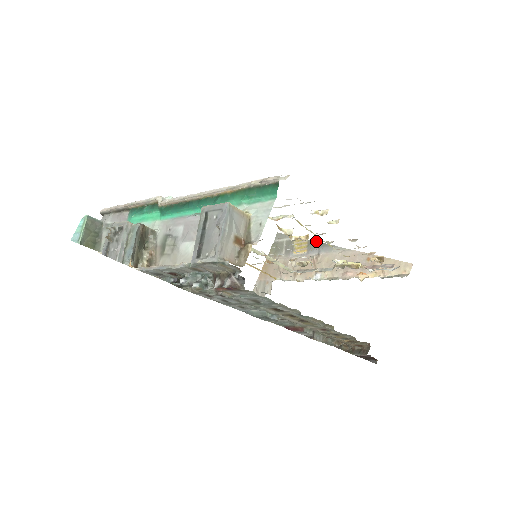
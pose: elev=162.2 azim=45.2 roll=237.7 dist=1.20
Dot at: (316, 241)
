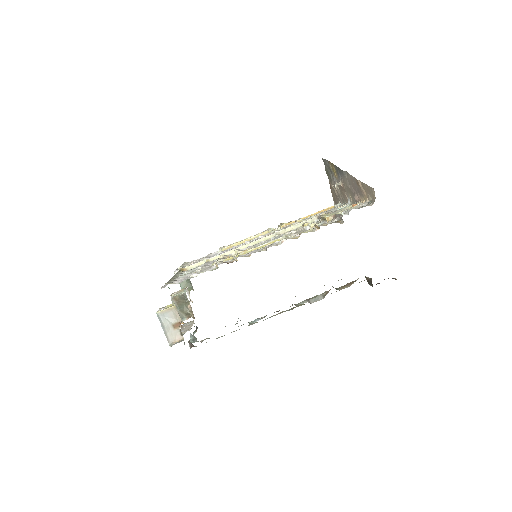
Dot at: (335, 166)
